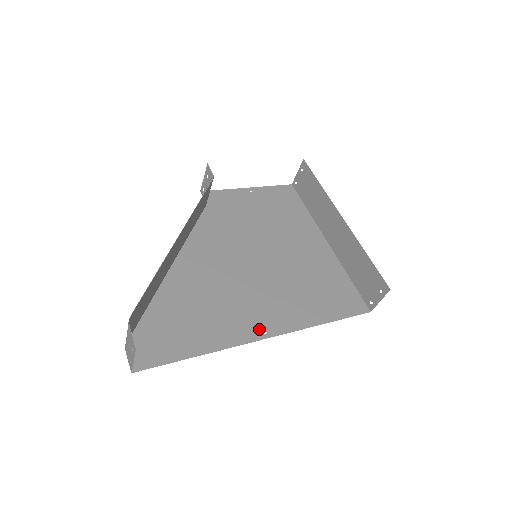
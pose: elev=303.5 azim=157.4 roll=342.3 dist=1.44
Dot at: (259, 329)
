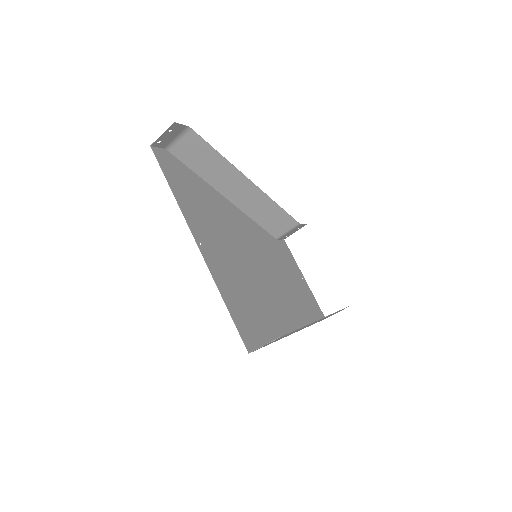
Dot at: (202, 240)
